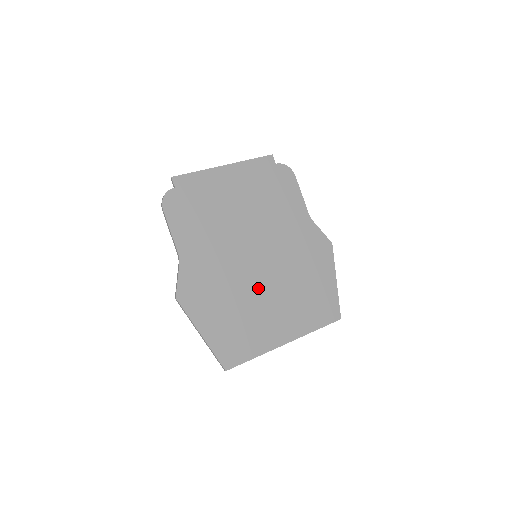
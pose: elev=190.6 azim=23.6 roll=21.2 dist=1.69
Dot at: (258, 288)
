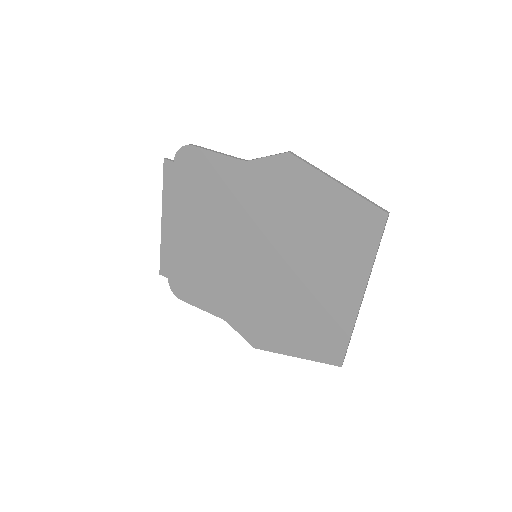
Dot at: (287, 280)
